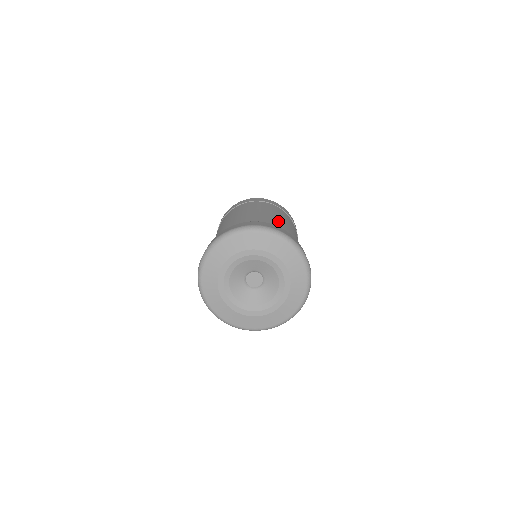
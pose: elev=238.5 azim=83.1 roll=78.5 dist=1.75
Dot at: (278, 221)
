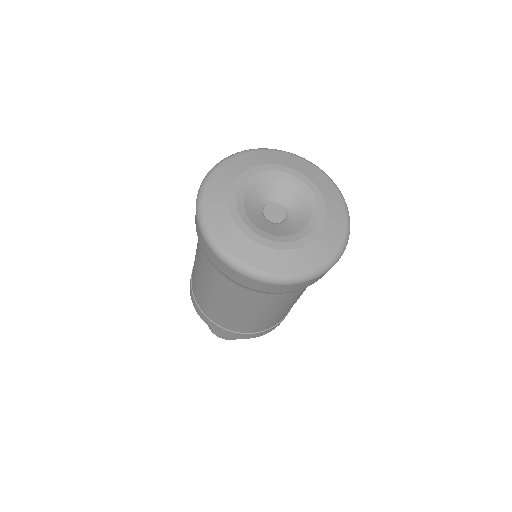
Dot at: occluded
